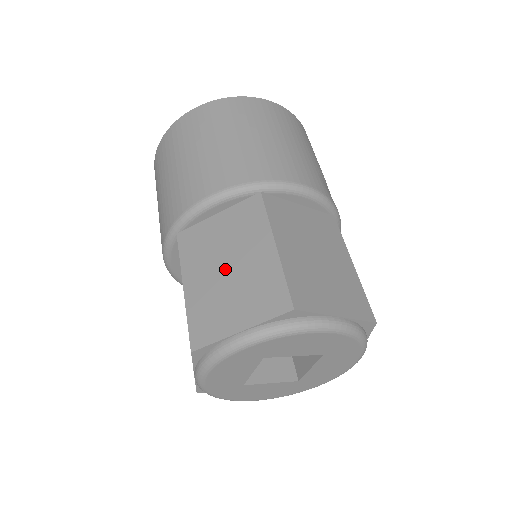
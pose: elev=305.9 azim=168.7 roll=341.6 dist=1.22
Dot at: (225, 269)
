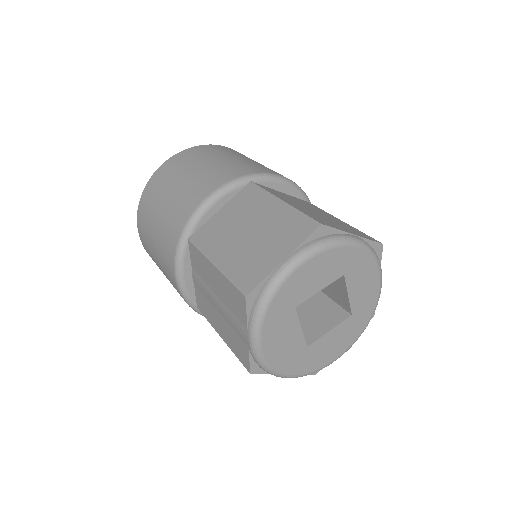
Dot at: (313, 211)
